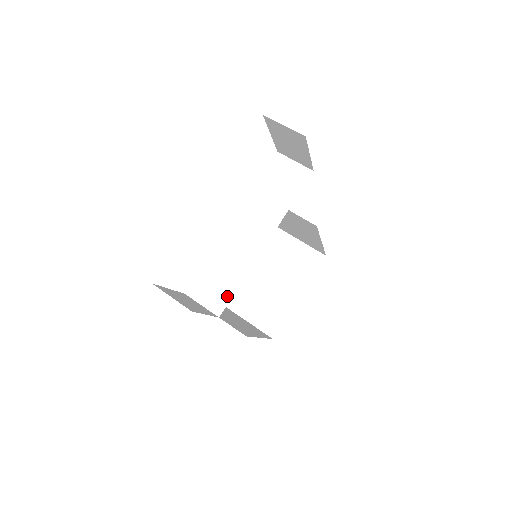
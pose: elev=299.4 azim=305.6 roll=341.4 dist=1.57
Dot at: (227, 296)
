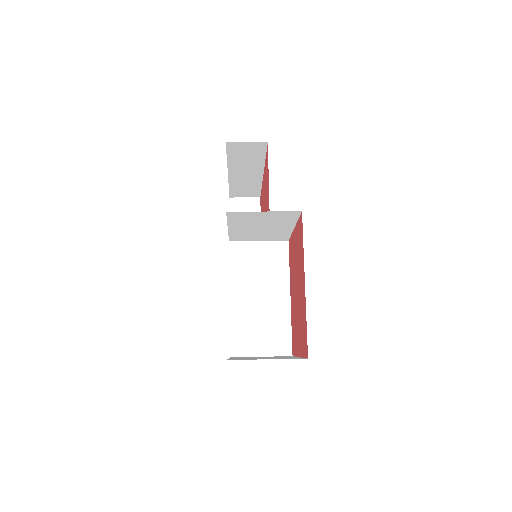
Dot at: (263, 218)
